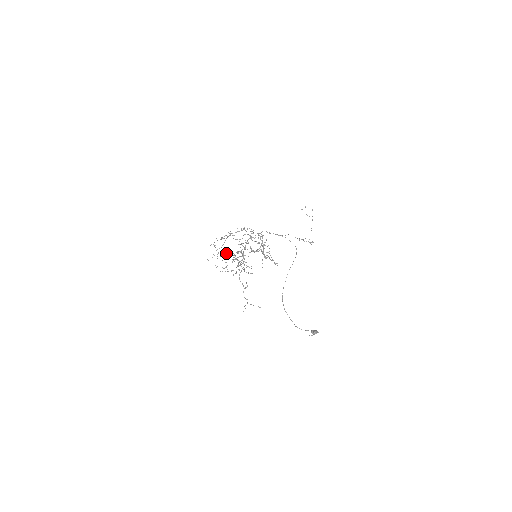
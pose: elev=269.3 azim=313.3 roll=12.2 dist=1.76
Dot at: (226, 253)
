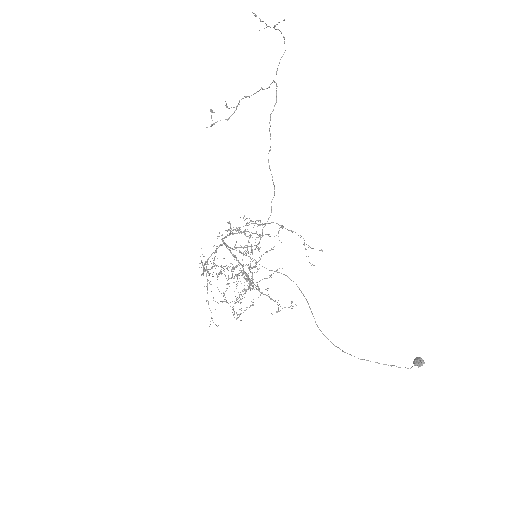
Dot at: (228, 278)
